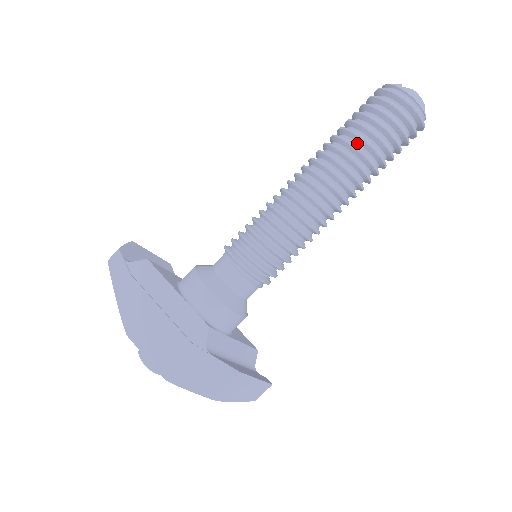
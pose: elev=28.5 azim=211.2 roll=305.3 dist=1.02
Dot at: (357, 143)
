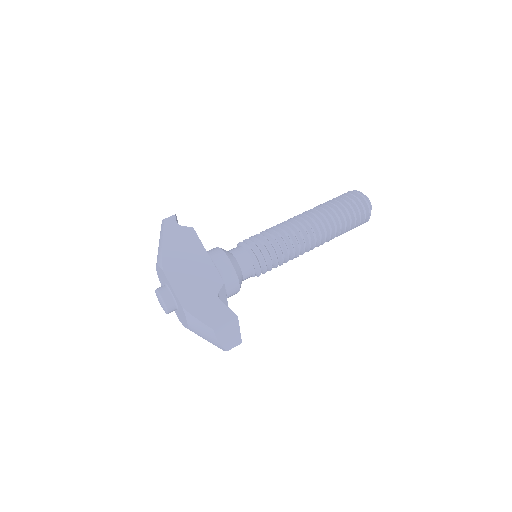
Dot at: (336, 212)
